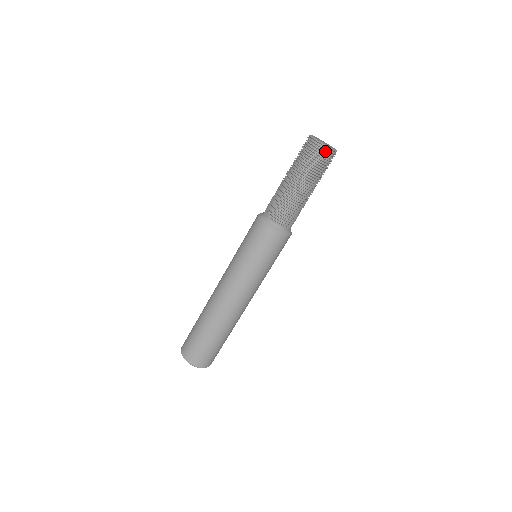
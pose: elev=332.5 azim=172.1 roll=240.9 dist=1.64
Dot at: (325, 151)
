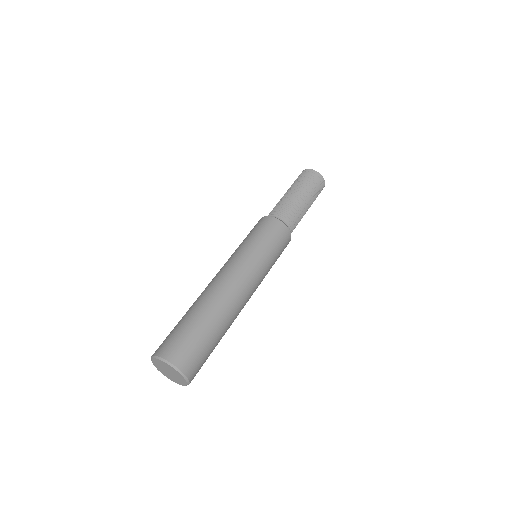
Dot at: (317, 176)
